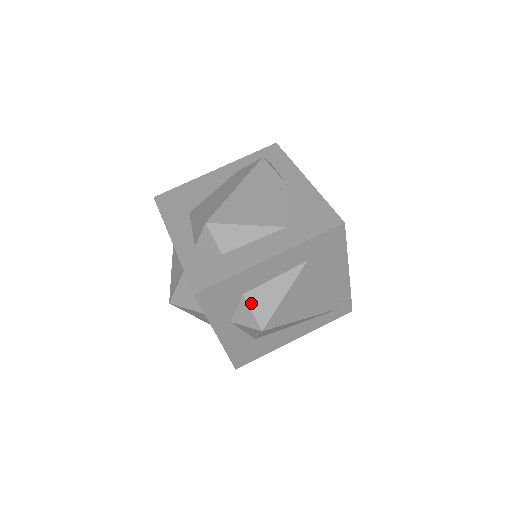
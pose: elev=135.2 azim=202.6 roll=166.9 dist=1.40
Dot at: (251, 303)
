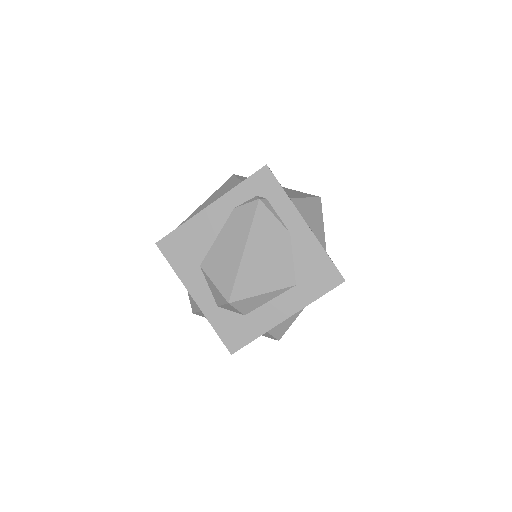
Dot at: (270, 331)
